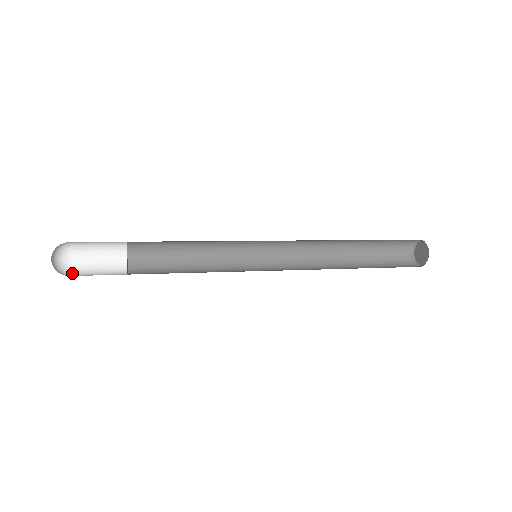
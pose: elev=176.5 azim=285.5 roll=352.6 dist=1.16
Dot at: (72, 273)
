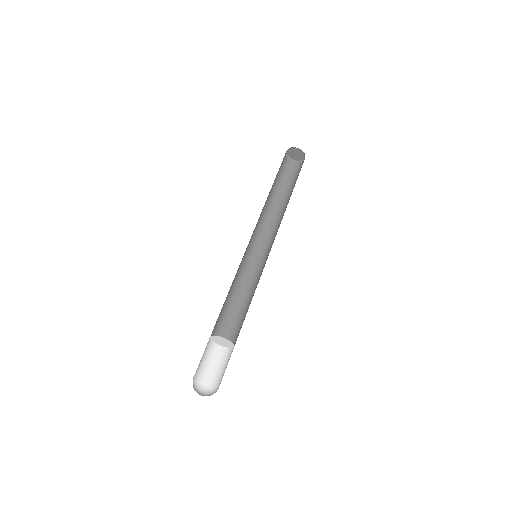
Dot at: (200, 382)
